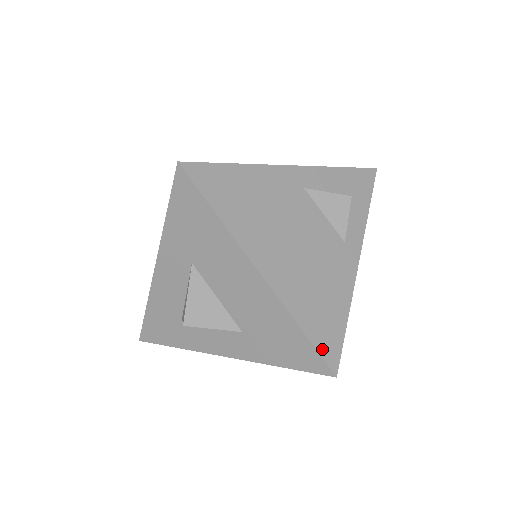
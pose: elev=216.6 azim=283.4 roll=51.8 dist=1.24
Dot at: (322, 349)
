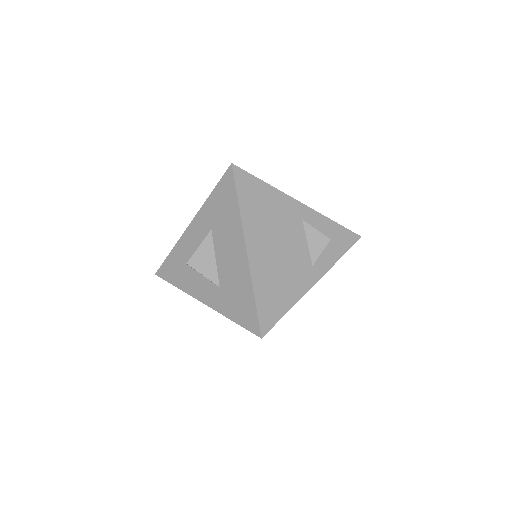
Dot at: (261, 316)
